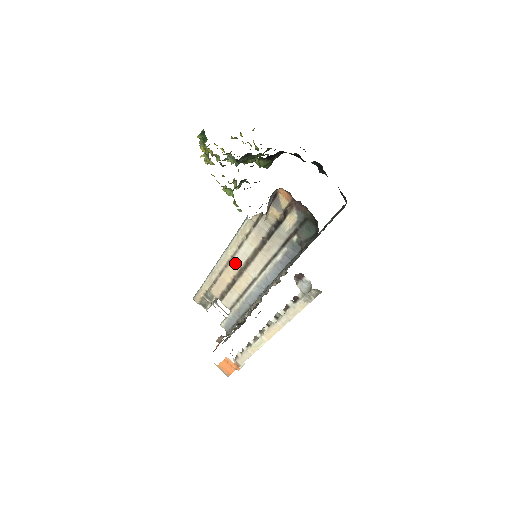
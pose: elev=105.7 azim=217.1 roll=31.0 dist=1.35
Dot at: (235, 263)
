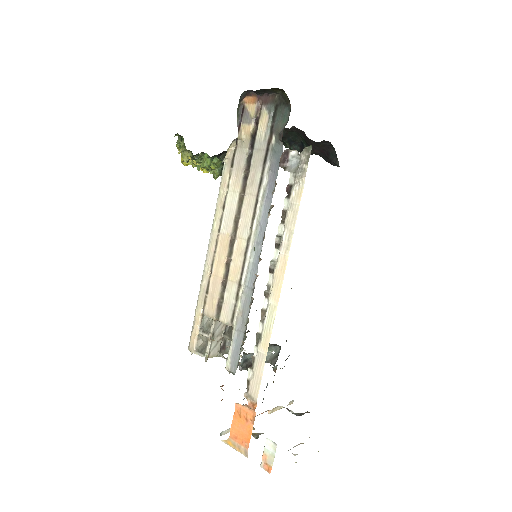
Dot at: (224, 236)
